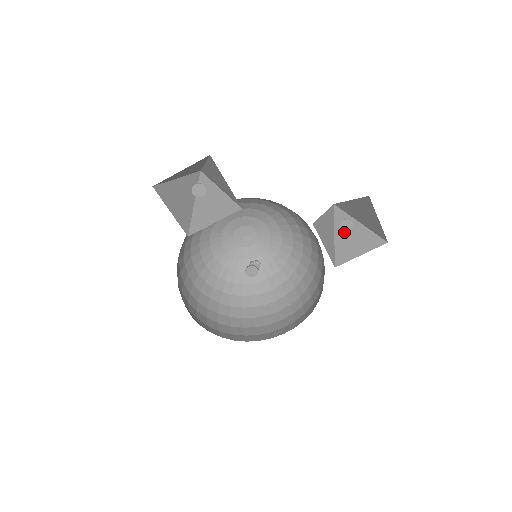
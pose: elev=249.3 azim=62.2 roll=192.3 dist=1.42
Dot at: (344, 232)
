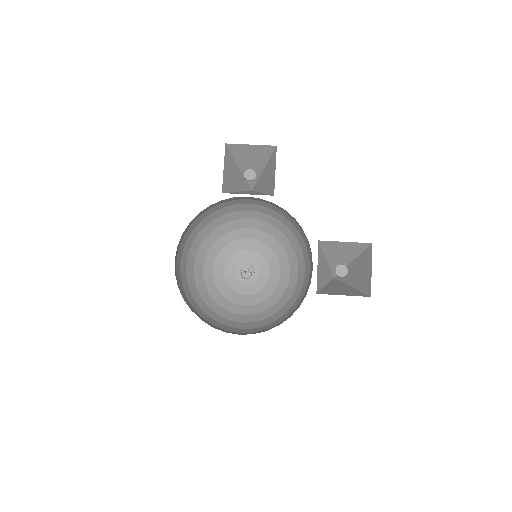
Dot at: (335, 286)
